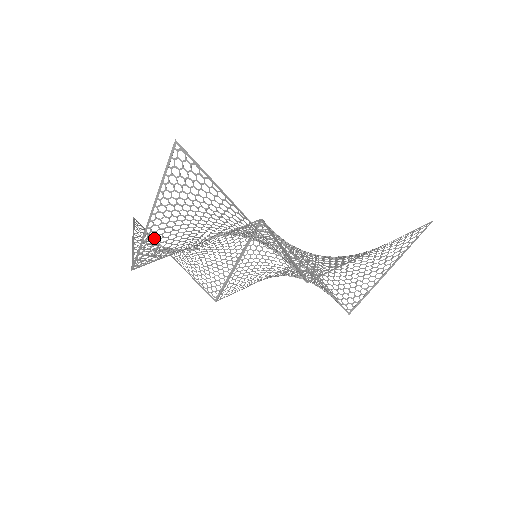
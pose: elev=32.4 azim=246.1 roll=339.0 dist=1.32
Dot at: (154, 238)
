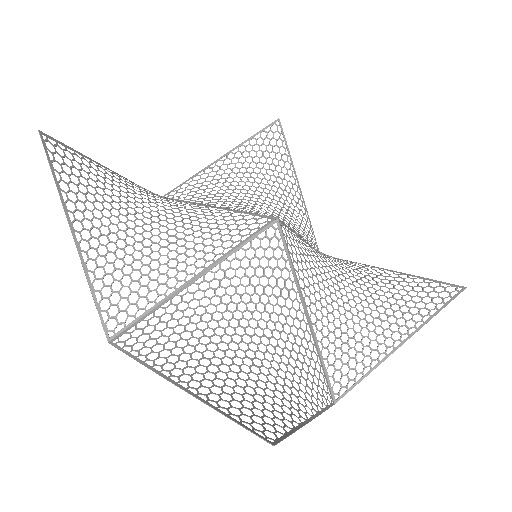
Dot at: (159, 356)
